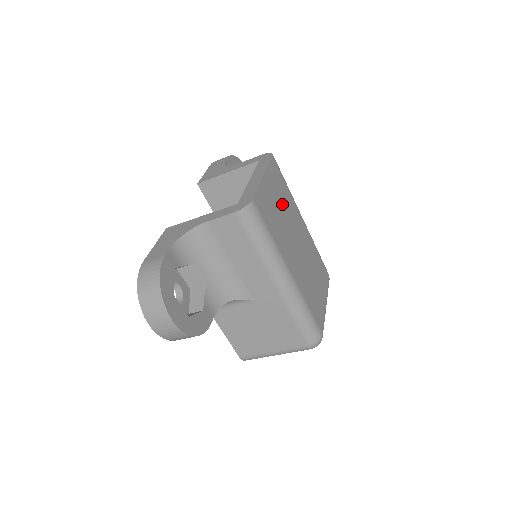
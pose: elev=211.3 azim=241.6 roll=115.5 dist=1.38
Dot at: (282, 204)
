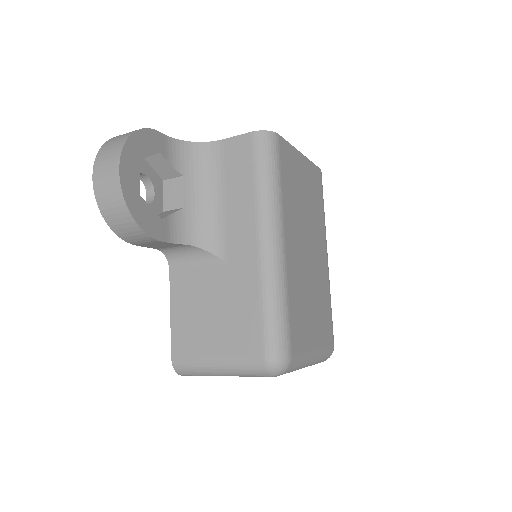
Dot at: (309, 201)
